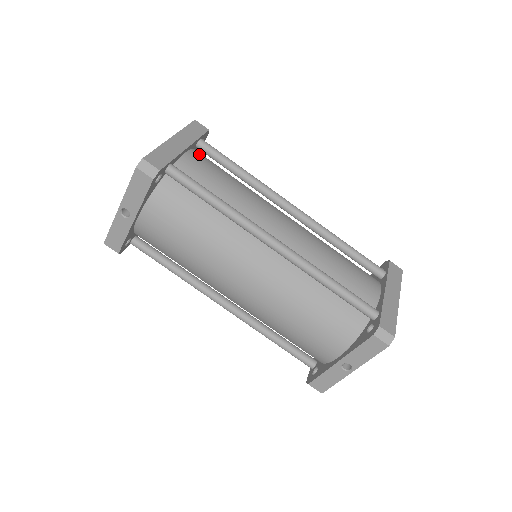
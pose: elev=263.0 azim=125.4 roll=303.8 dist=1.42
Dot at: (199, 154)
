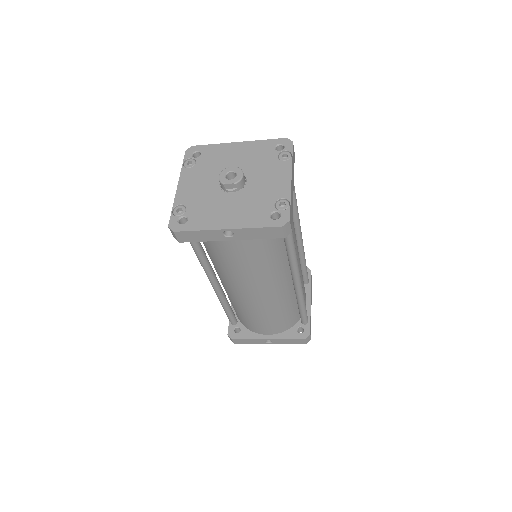
Dot at: occluded
